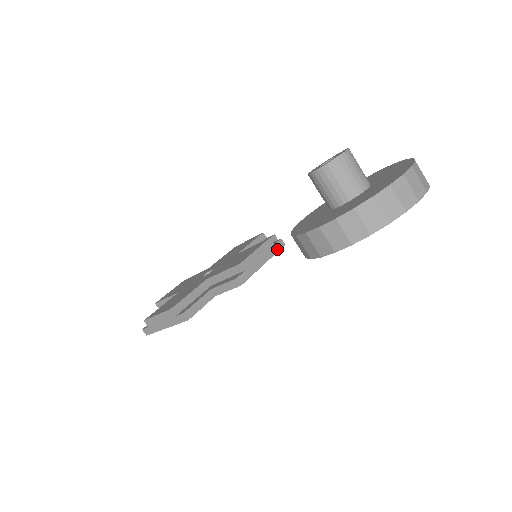
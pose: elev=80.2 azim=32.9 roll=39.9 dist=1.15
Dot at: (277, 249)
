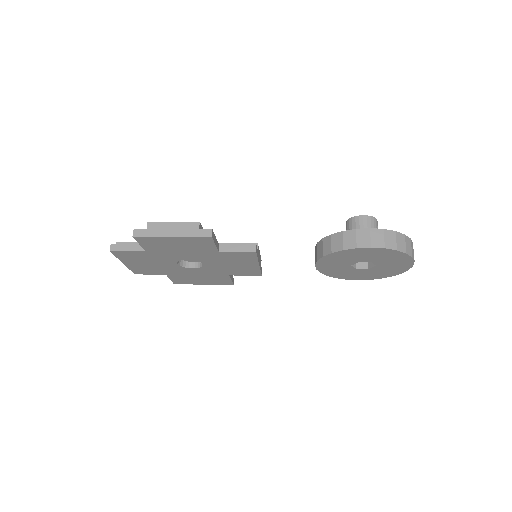
Dot at: (261, 270)
